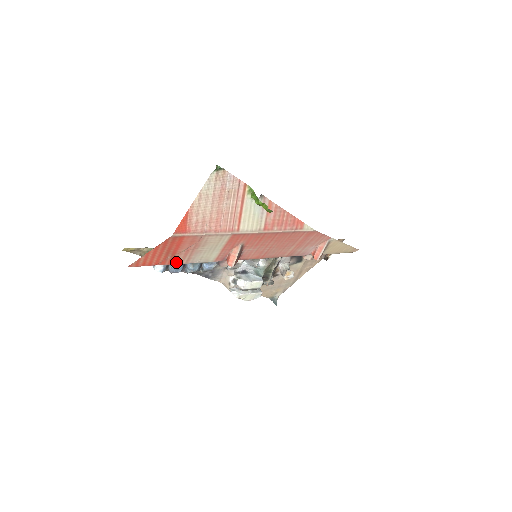
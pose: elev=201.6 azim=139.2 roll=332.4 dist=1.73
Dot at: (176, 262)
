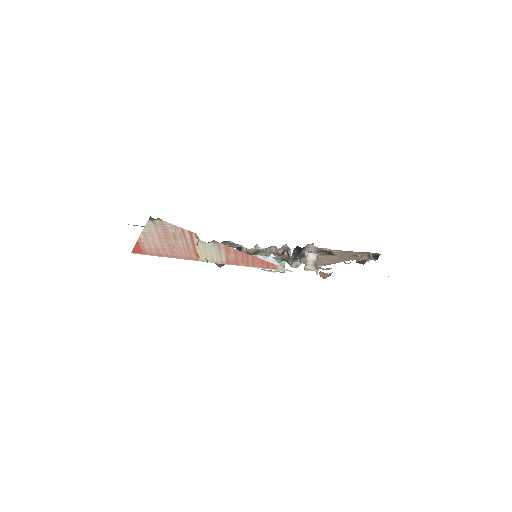
Dot at: occluded
